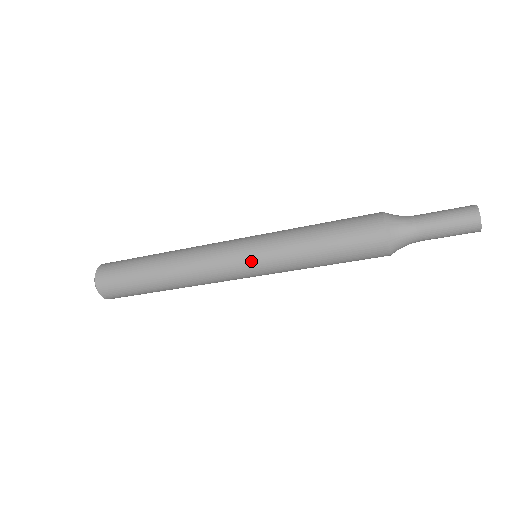
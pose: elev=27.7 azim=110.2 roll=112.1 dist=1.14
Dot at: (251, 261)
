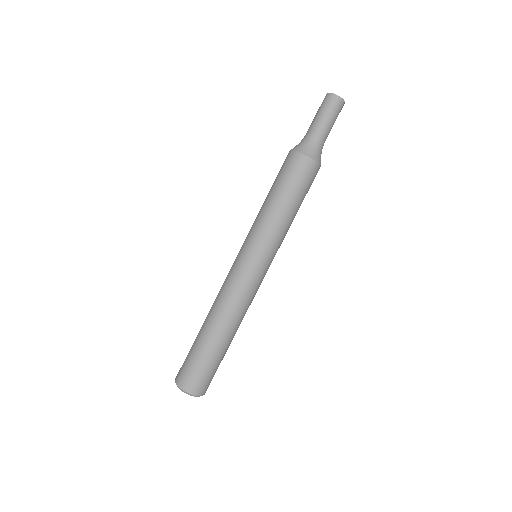
Dot at: (241, 249)
